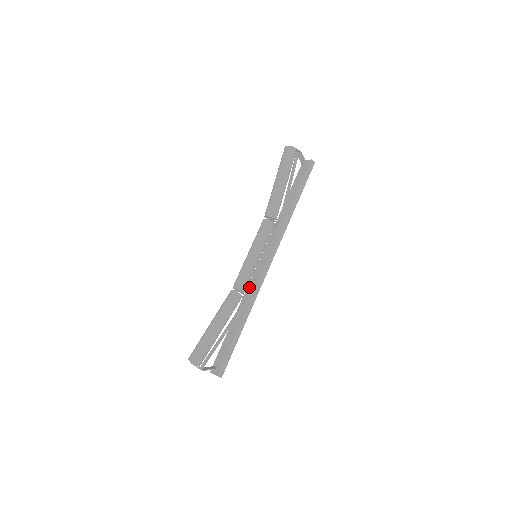
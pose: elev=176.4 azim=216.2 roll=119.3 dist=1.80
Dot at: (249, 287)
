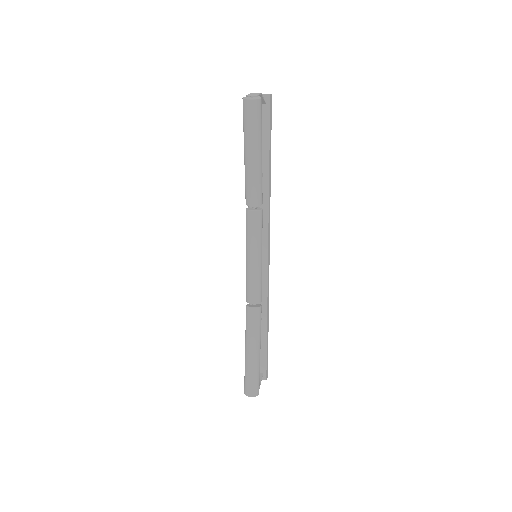
Dot at: occluded
